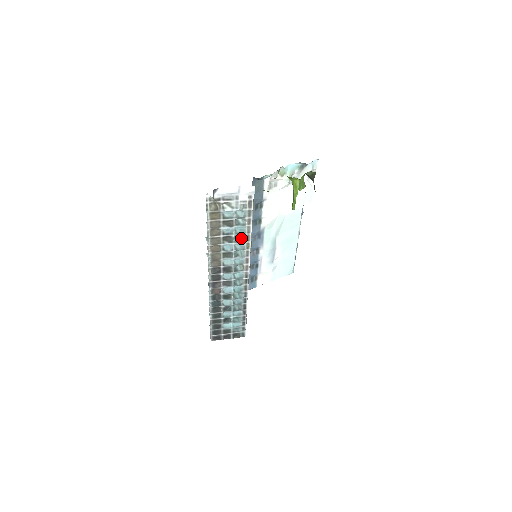
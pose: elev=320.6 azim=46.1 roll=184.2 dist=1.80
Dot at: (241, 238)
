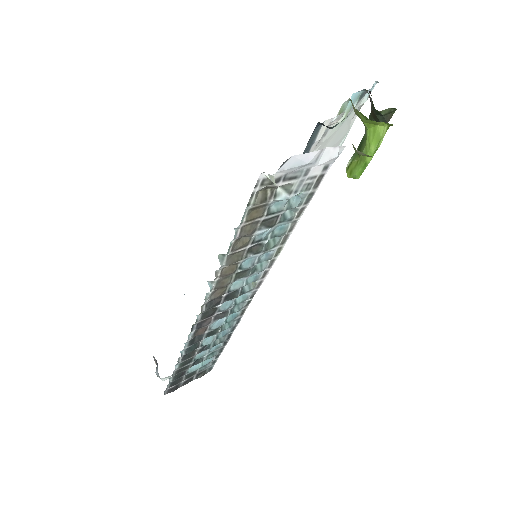
Dot at: (273, 242)
